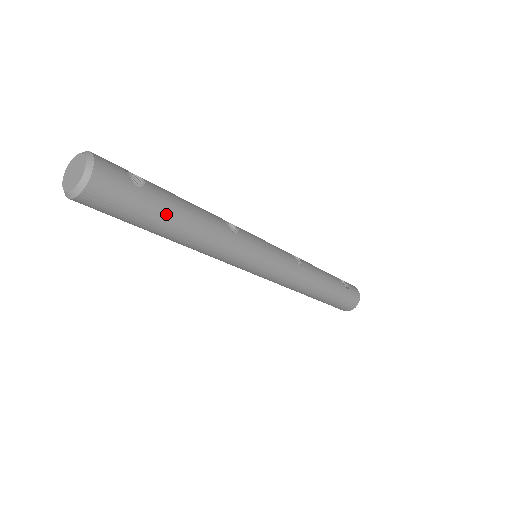
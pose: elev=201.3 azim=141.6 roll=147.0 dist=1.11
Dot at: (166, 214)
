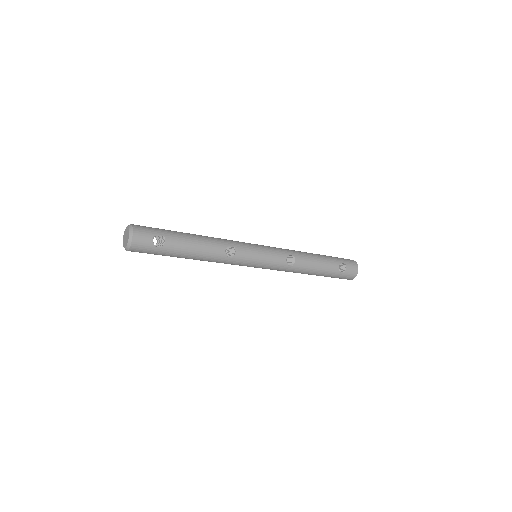
Dot at: (177, 256)
